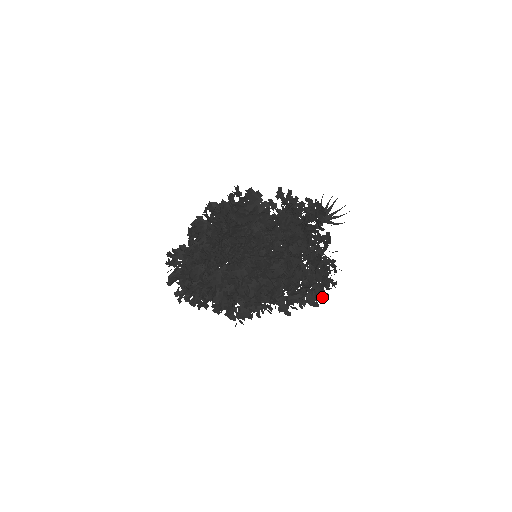
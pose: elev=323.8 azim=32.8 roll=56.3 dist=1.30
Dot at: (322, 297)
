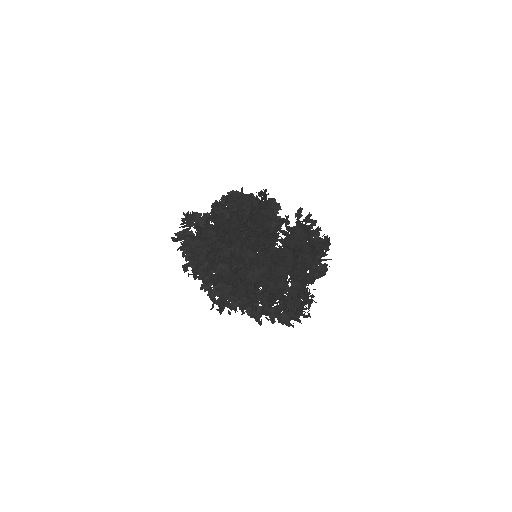
Dot at: (295, 320)
